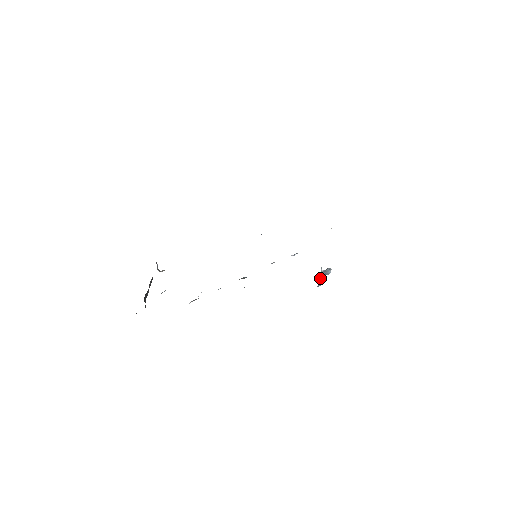
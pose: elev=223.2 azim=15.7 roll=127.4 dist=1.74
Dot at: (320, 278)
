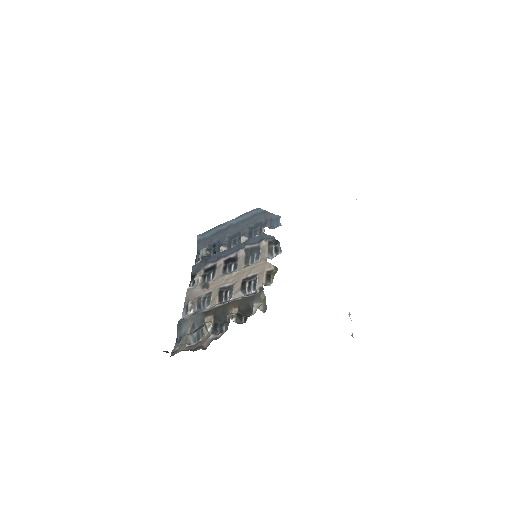
Dot at: occluded
